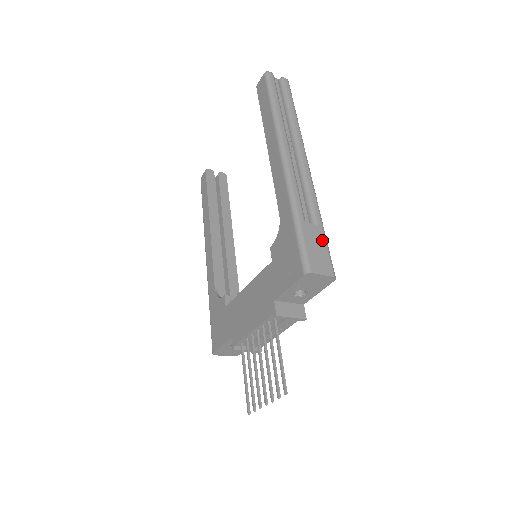
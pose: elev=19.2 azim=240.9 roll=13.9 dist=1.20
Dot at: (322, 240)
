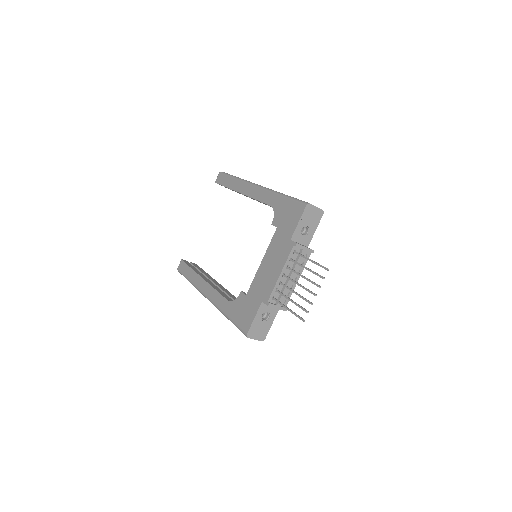
Dot at: occluded
